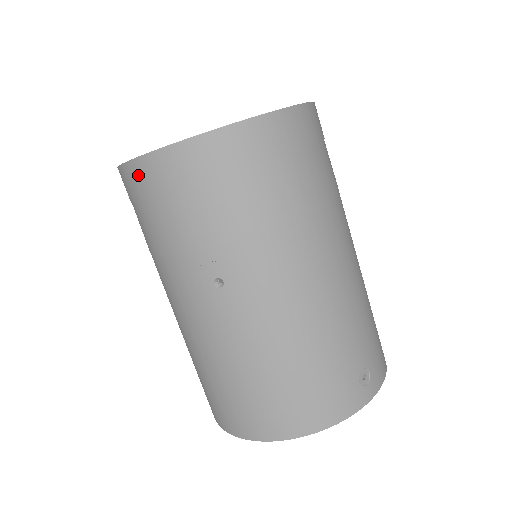
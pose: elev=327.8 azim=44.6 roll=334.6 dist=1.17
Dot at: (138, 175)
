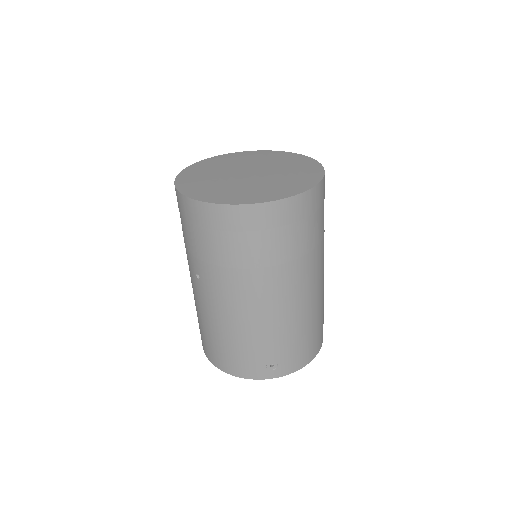
Dot at: occluded
